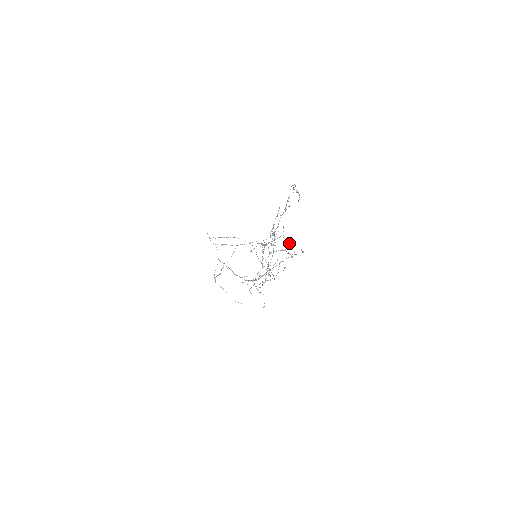
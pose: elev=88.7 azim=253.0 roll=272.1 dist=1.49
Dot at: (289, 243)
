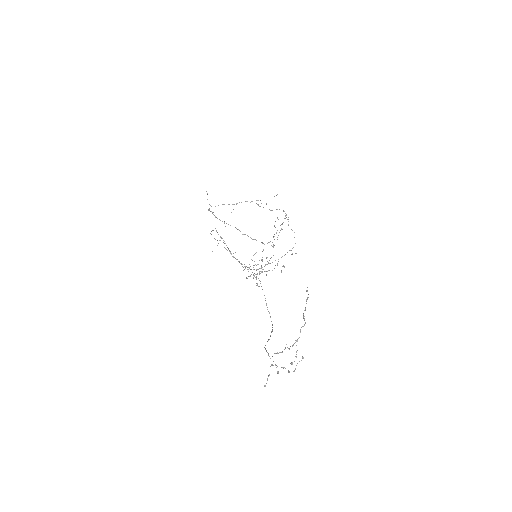
Dot at: (291, 229)
